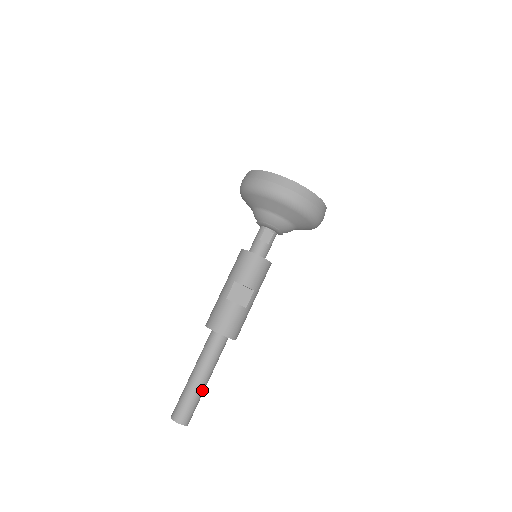
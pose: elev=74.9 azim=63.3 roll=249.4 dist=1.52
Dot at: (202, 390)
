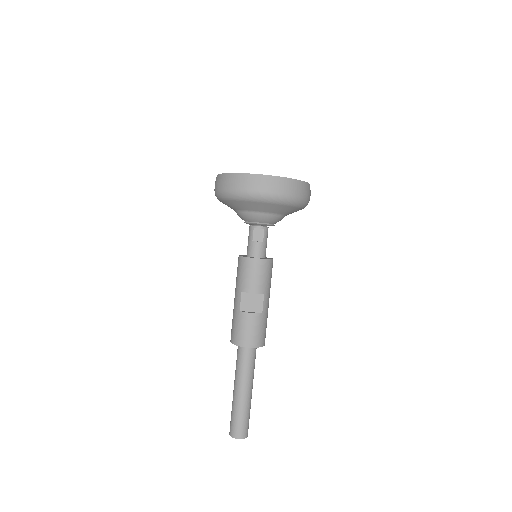
Dot at: (249, 402)
